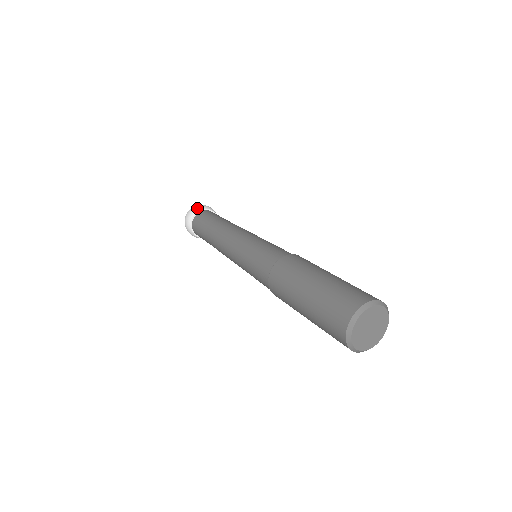
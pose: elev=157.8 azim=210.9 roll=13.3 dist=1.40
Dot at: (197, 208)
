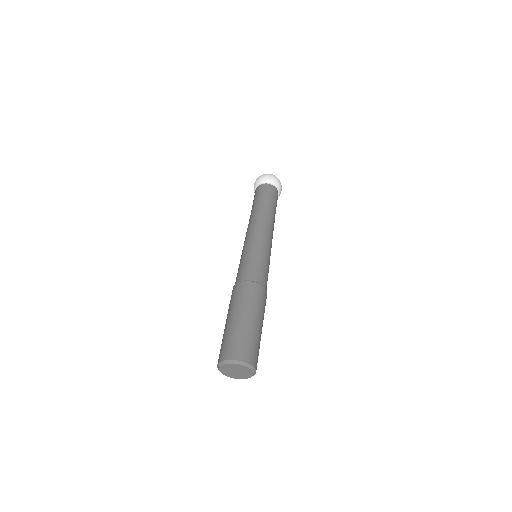
Dot at: (273, 180)
